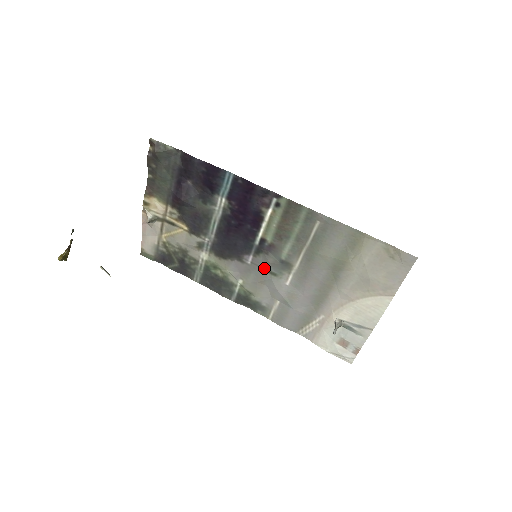
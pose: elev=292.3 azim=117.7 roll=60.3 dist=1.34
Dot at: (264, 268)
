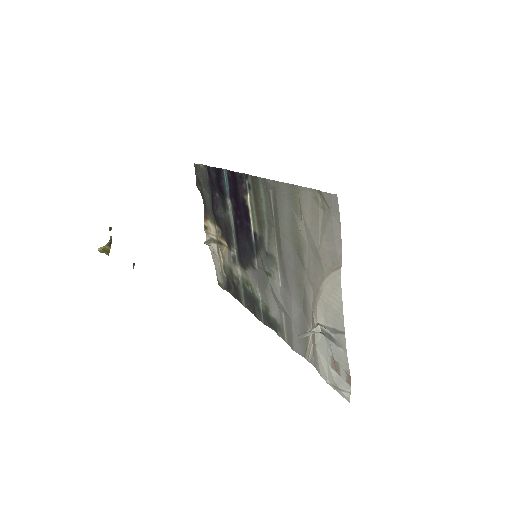
Dot at: (264, 270)
